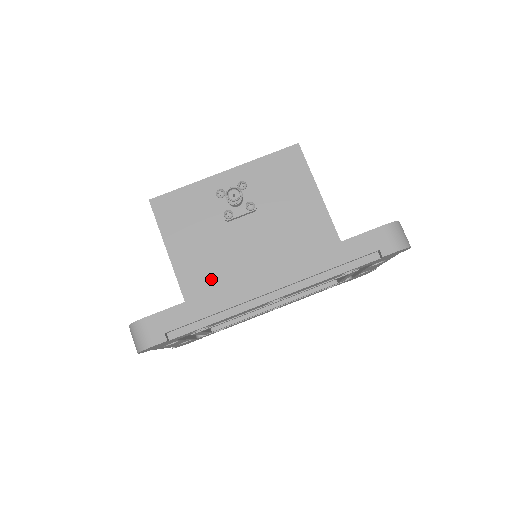
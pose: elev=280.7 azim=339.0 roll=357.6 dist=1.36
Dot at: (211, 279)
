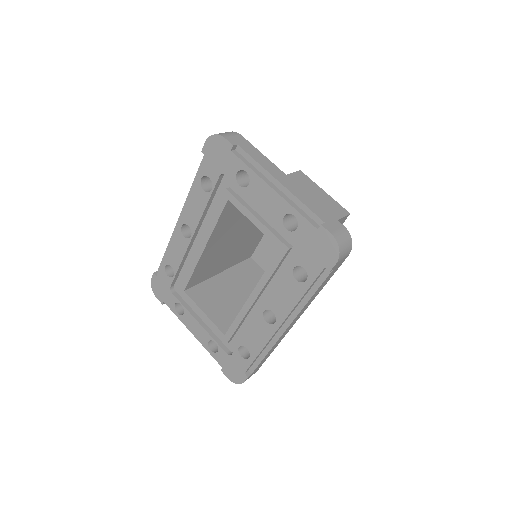
Dot at: occluded
